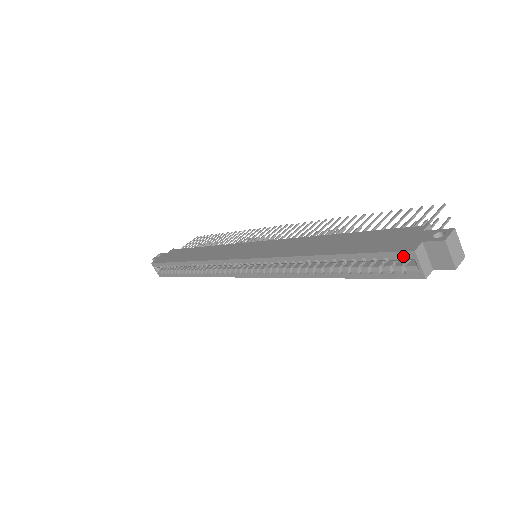
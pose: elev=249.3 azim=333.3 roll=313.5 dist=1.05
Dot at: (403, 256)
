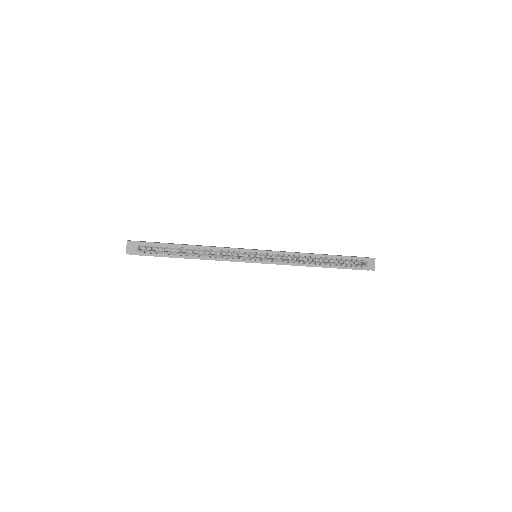
Dot at: (364, 260)
